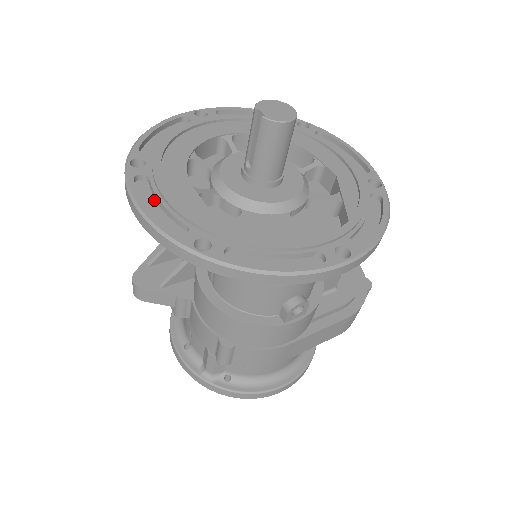
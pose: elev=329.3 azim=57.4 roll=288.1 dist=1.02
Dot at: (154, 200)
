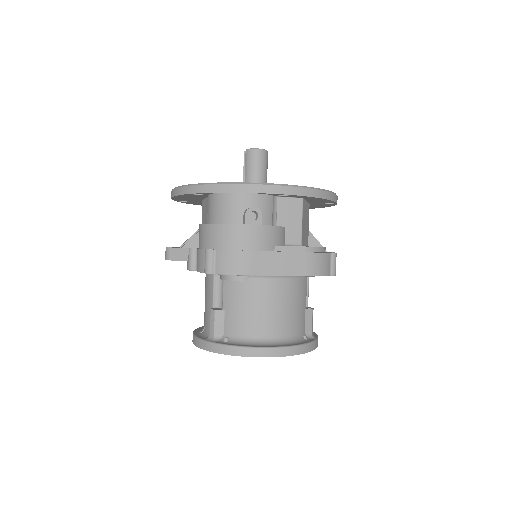
Dot at: occluded
